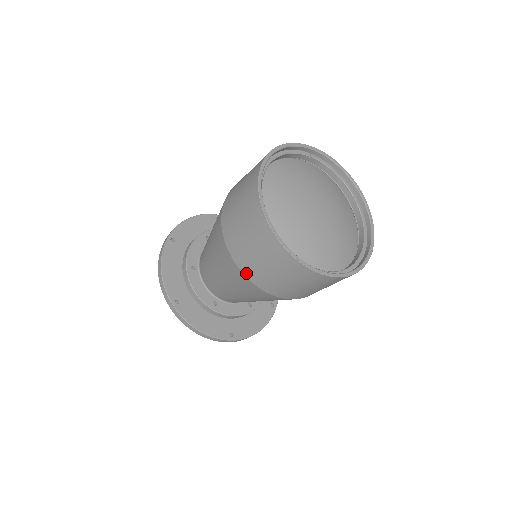
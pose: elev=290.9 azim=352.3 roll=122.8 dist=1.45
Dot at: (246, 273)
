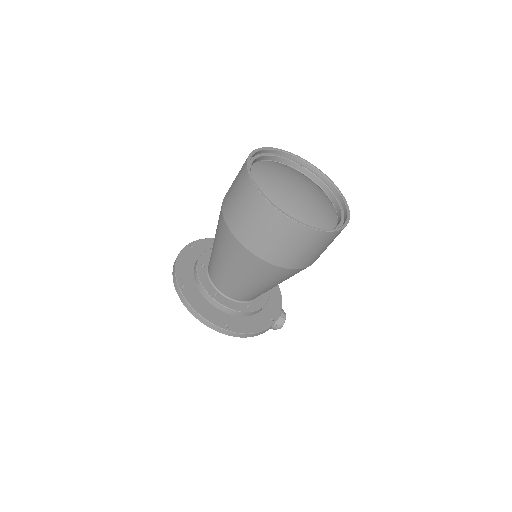
Dot at: (234, 232)
